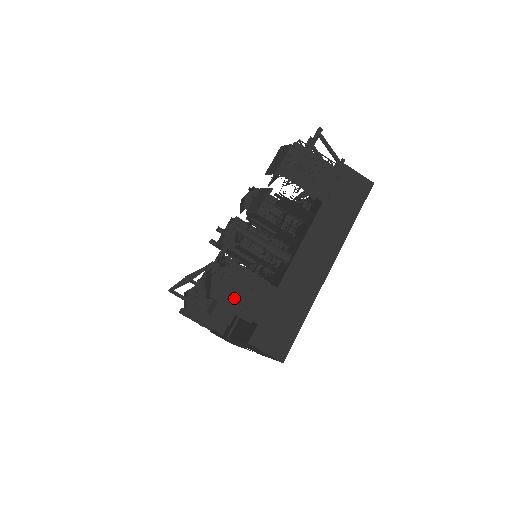
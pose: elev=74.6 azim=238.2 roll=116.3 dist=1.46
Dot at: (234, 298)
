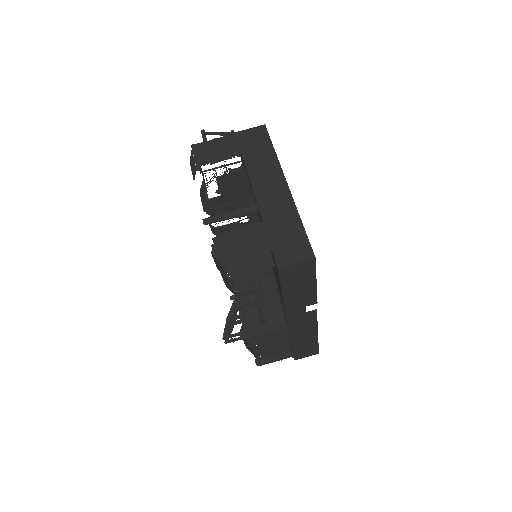
Dot at: (239, 251)
